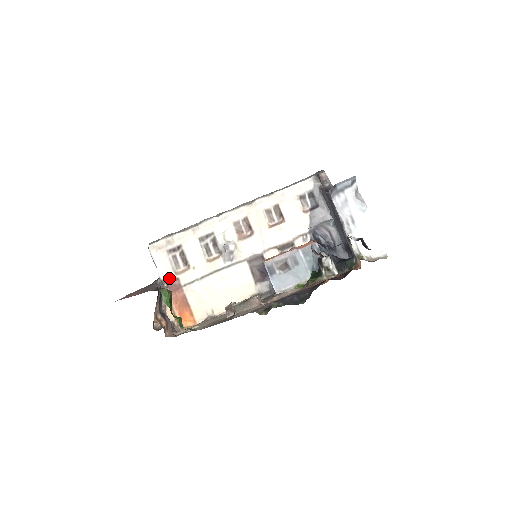
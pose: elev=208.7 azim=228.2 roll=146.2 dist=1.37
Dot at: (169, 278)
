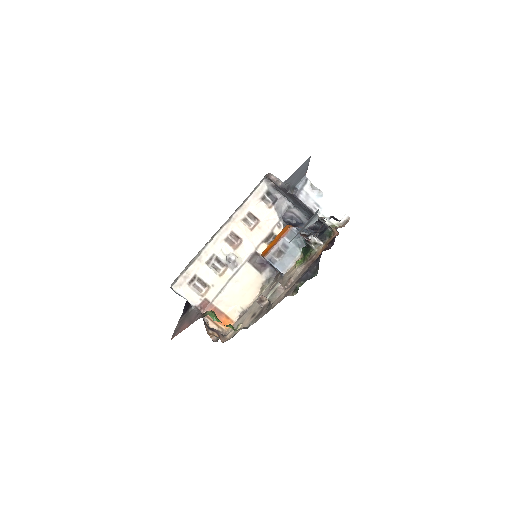
Dot at: (199, 302)
